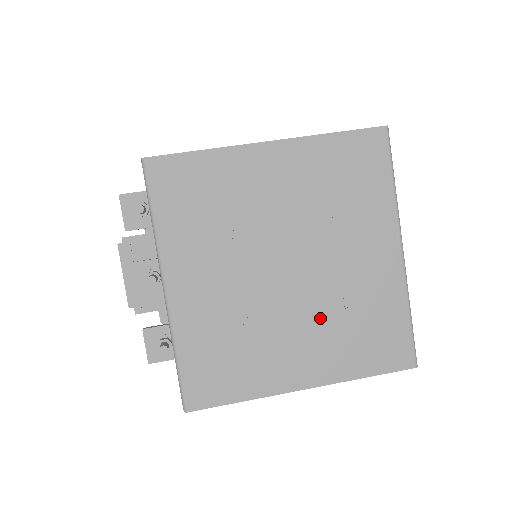
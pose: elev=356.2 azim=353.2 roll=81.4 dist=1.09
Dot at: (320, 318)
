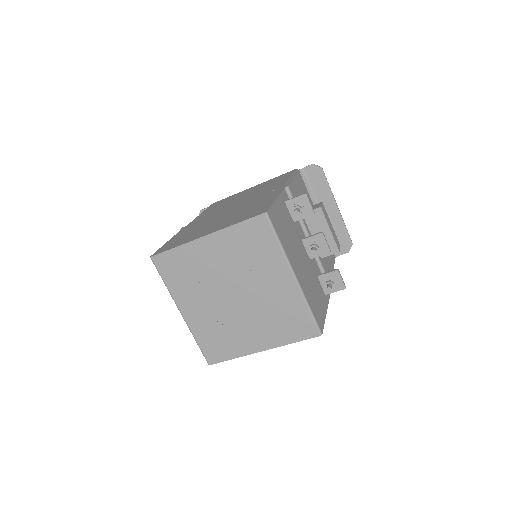
Dot at: (259, 317)
